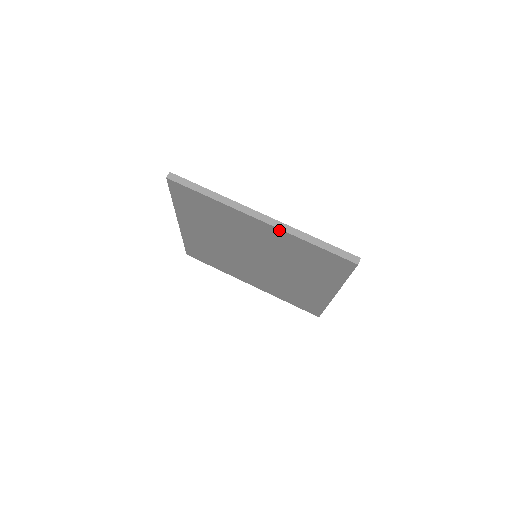
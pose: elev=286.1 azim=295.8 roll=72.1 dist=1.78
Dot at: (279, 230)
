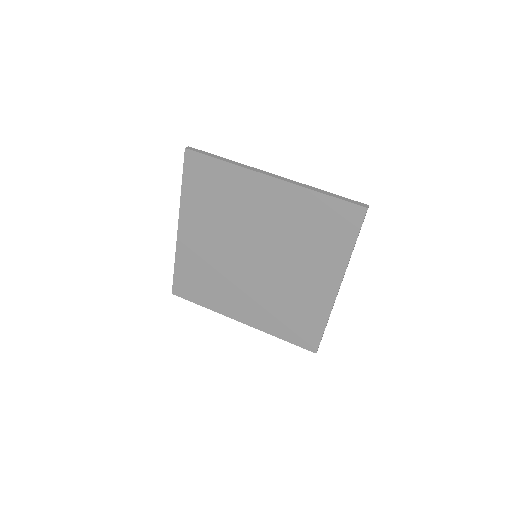
Dot at: (290, 185)
